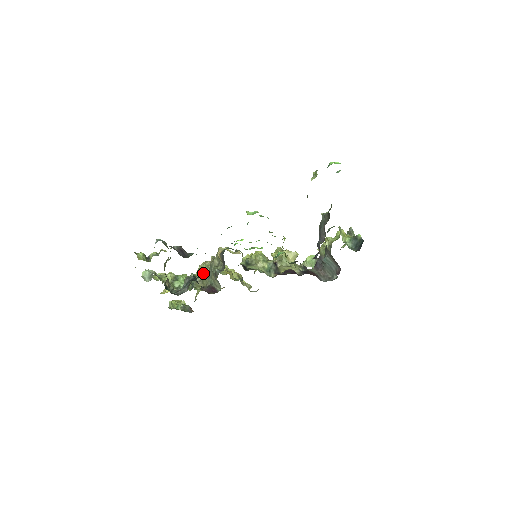
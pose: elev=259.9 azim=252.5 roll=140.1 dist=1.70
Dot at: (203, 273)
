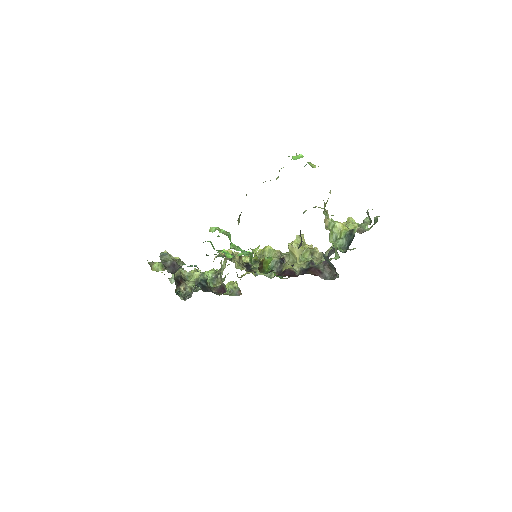
Dot at: occluded
